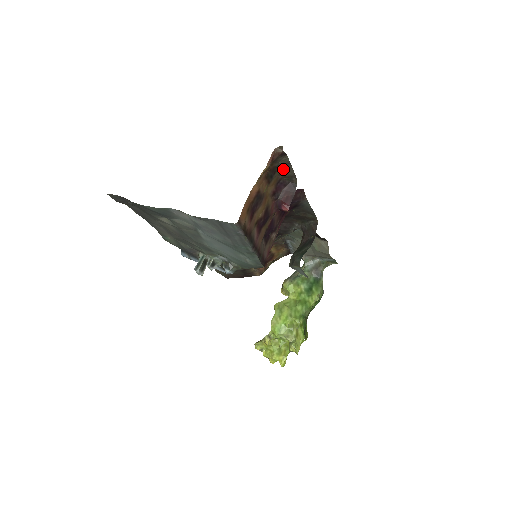
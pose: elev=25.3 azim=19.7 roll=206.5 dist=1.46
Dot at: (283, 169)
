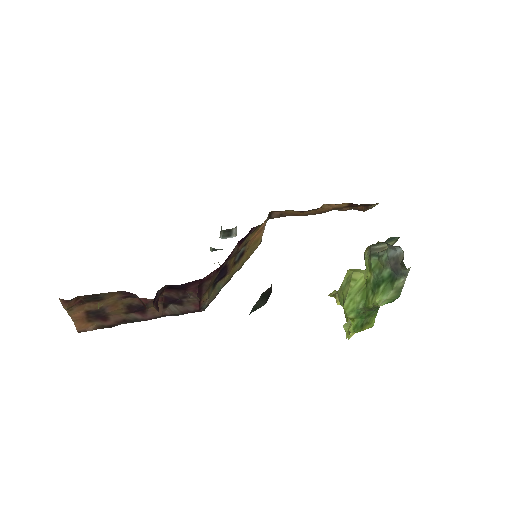
Dot at: occluded
